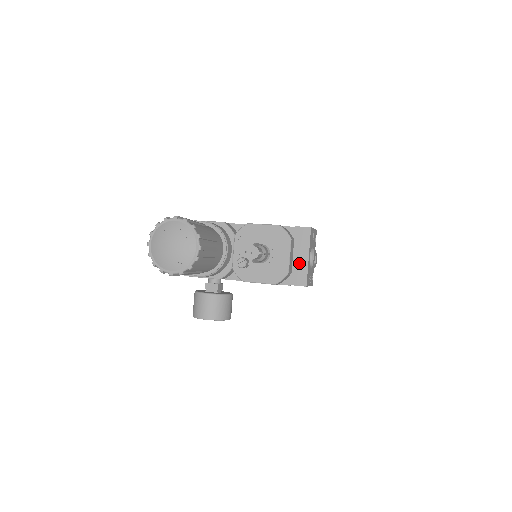
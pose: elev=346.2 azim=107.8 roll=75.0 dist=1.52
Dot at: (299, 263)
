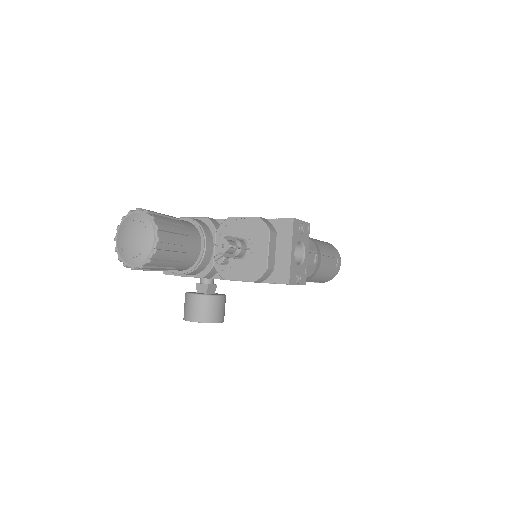
Dot at: (282, 258)
